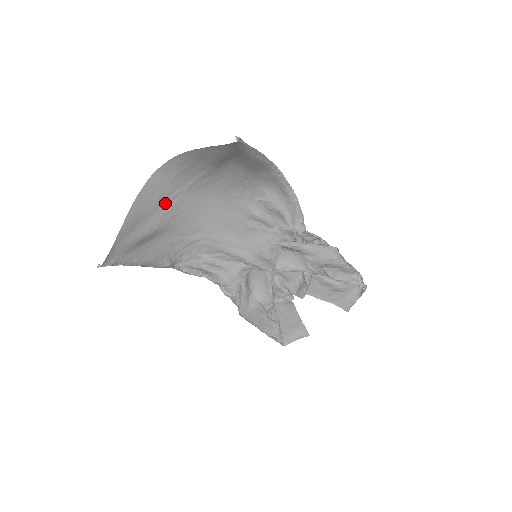
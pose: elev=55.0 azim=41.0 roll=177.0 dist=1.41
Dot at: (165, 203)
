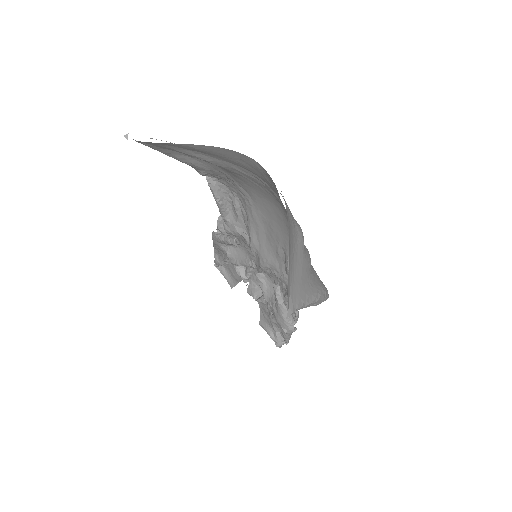
Dot at: (246, 169)
